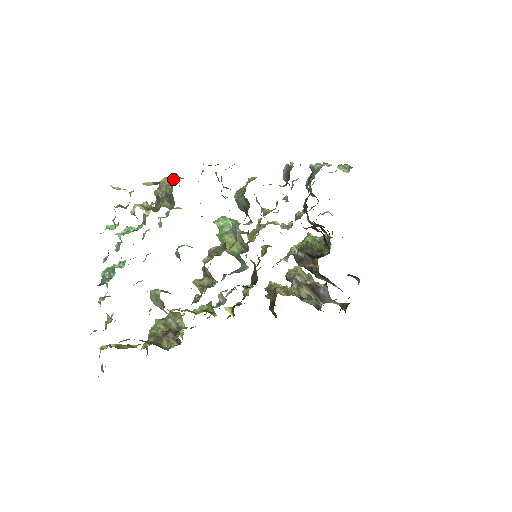
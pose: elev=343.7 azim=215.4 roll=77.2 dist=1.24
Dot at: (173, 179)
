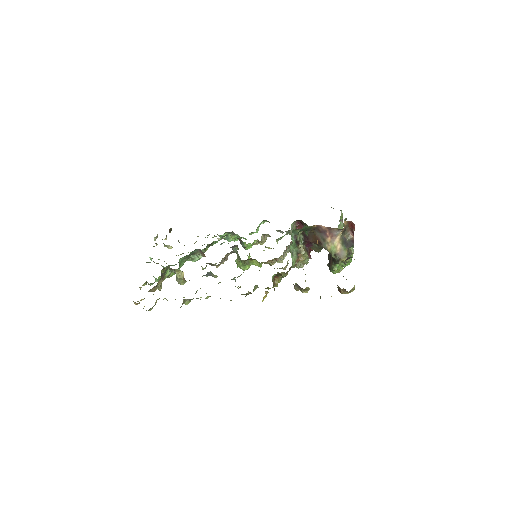
Dot at: occluded
